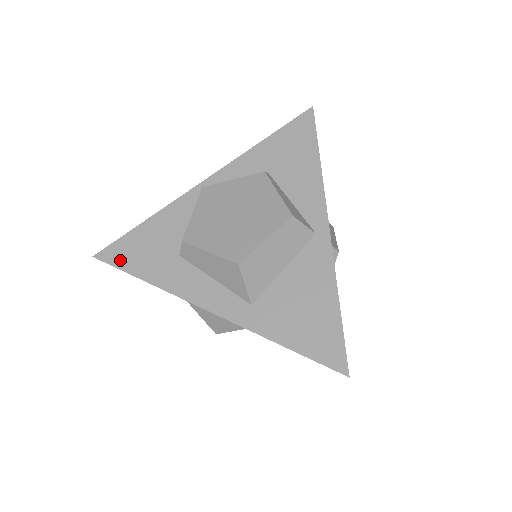
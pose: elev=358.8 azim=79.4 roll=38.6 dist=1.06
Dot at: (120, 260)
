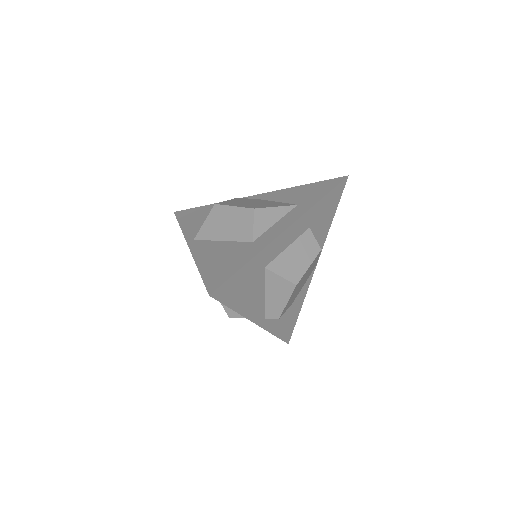
Dot at: occluded
